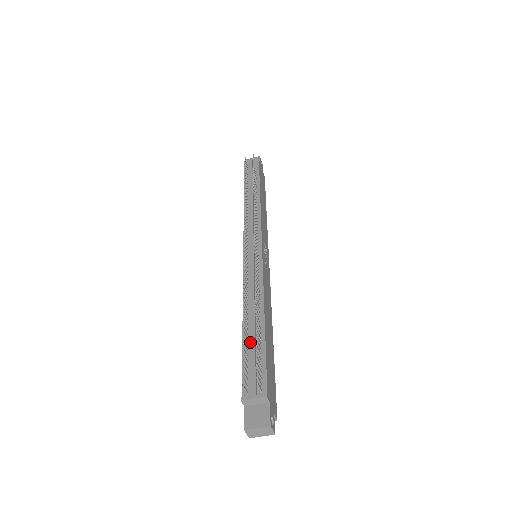
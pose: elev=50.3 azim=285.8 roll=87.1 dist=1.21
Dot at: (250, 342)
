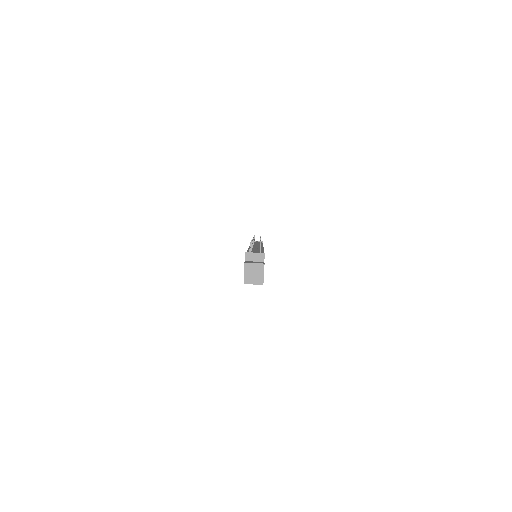
Dot at: occluded
